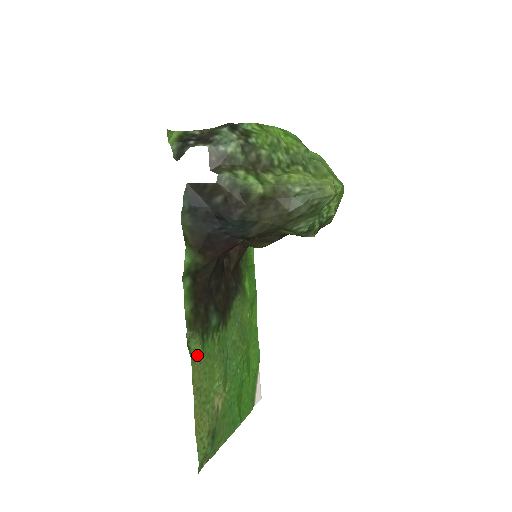
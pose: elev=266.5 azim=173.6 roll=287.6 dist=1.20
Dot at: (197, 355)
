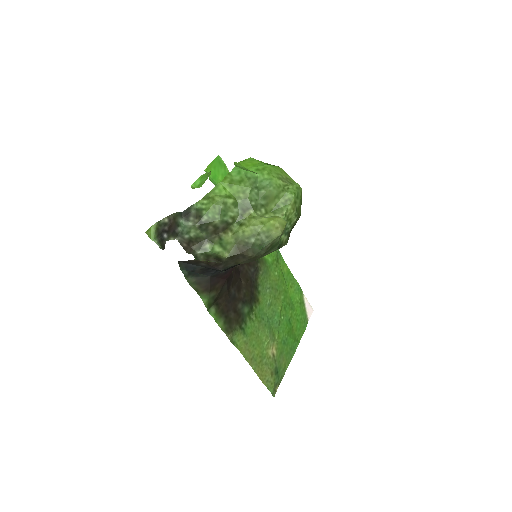
Dot at: (242, 341)
